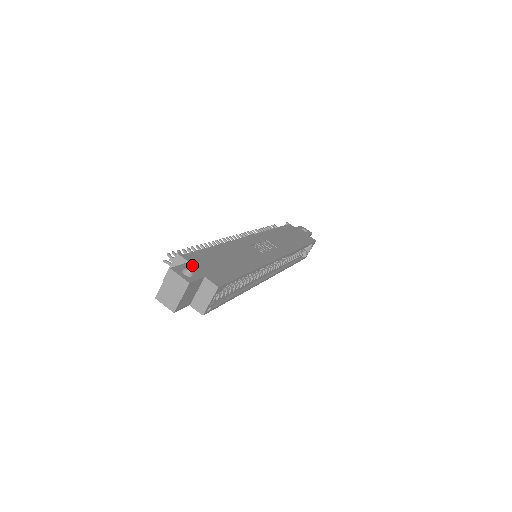
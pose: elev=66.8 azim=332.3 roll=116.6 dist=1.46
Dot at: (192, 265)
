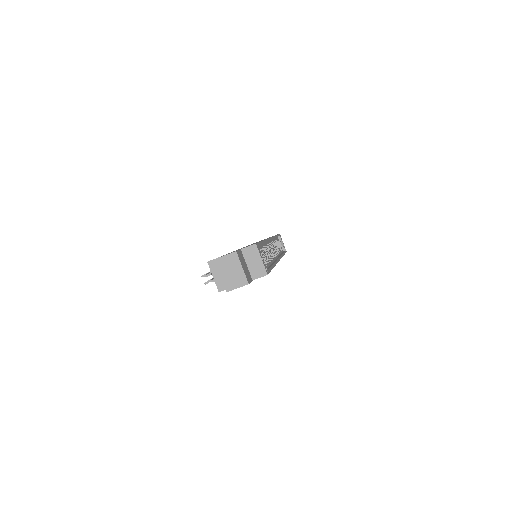
Dot at: occluded
